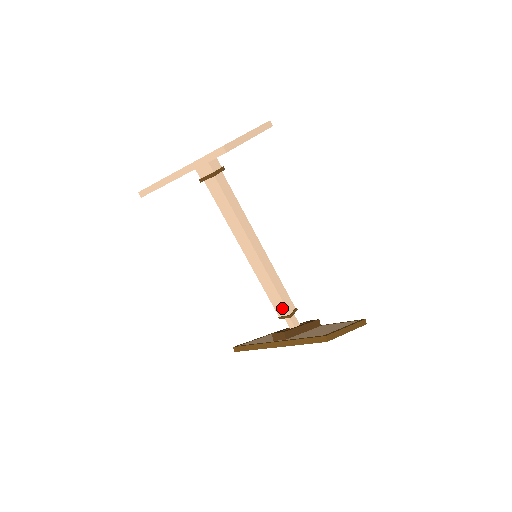
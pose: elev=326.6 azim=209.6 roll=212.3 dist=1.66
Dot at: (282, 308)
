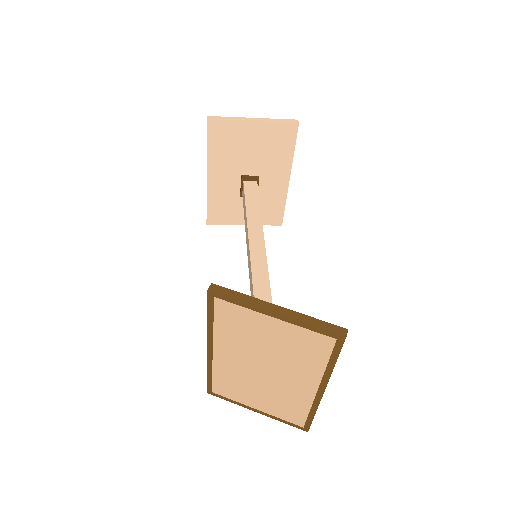
Dot at: occluded
